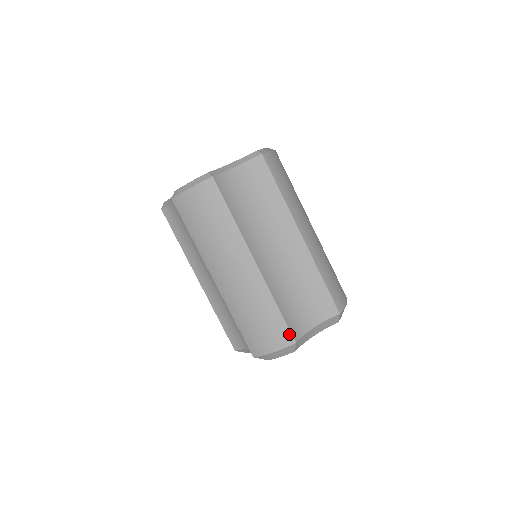
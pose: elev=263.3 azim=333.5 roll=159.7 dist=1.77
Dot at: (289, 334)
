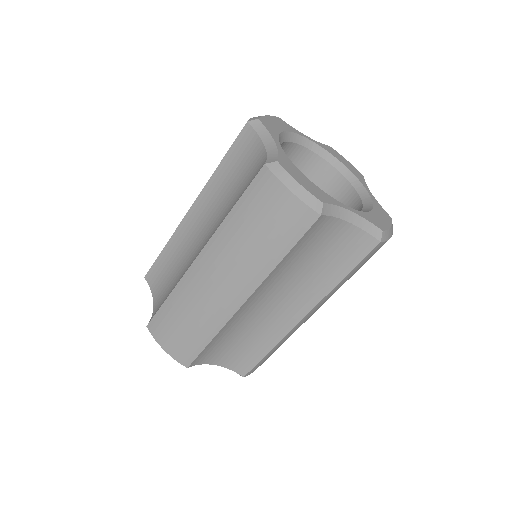
Dot at: (191, 359)
